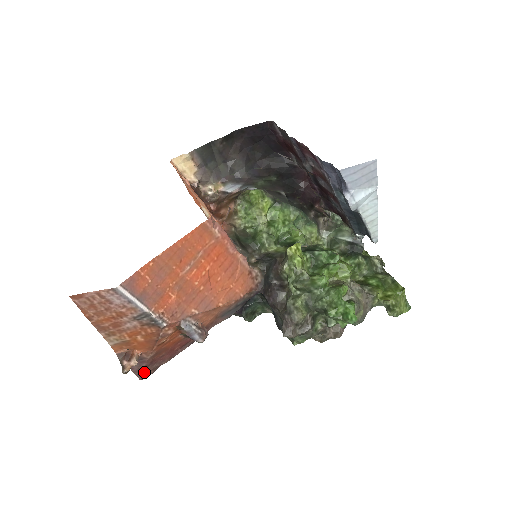
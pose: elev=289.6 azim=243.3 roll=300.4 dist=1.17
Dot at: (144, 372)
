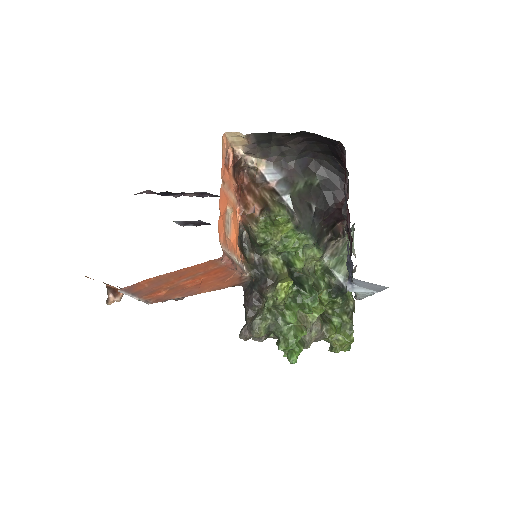
Dot at: occluded
